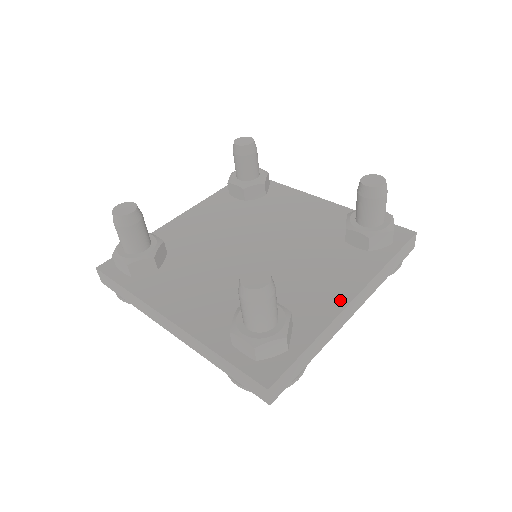
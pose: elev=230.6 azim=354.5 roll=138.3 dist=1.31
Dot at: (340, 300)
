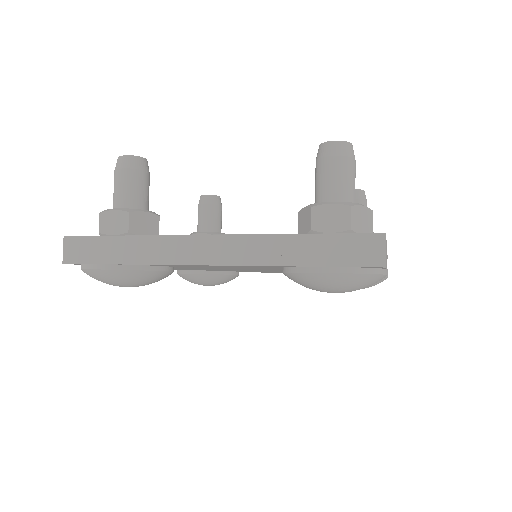
Dot at: occluded
